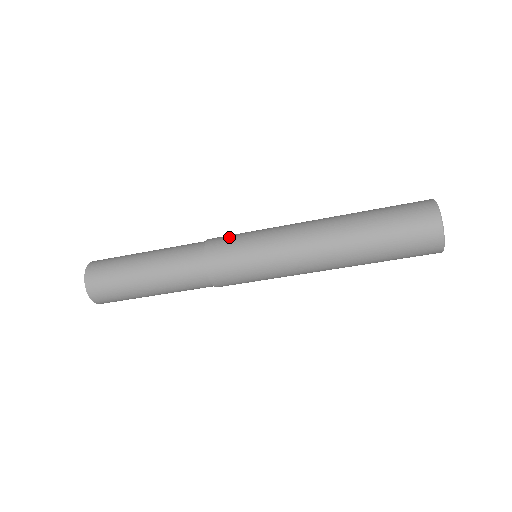
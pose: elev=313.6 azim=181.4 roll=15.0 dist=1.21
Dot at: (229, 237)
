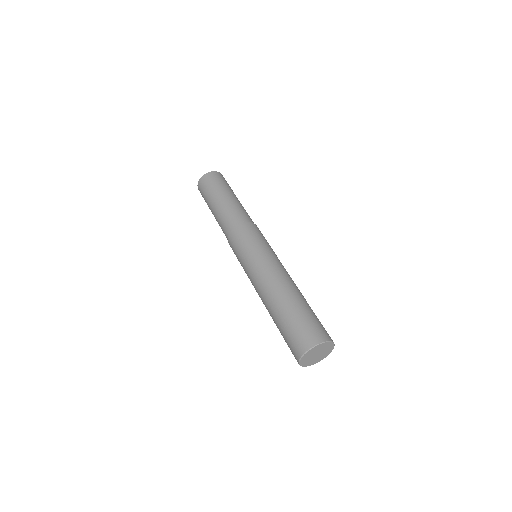
Dot at: (259, 233)
